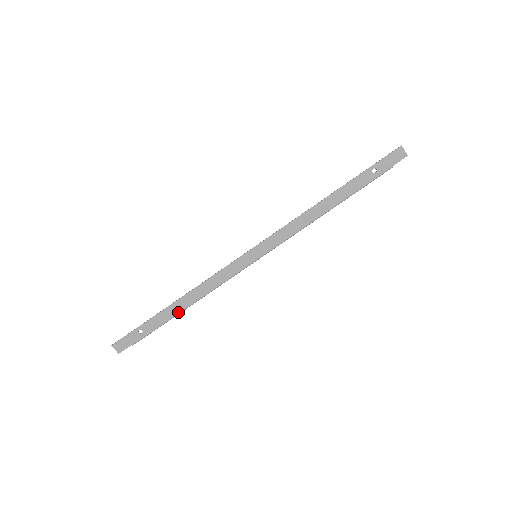
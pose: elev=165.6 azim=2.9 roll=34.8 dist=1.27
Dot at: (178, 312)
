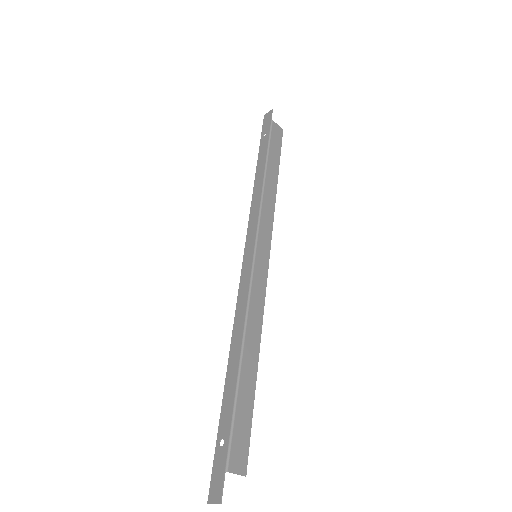
Dot at: (237, 373)
